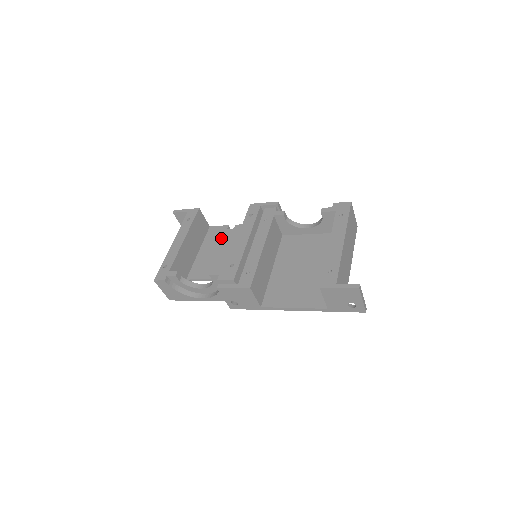
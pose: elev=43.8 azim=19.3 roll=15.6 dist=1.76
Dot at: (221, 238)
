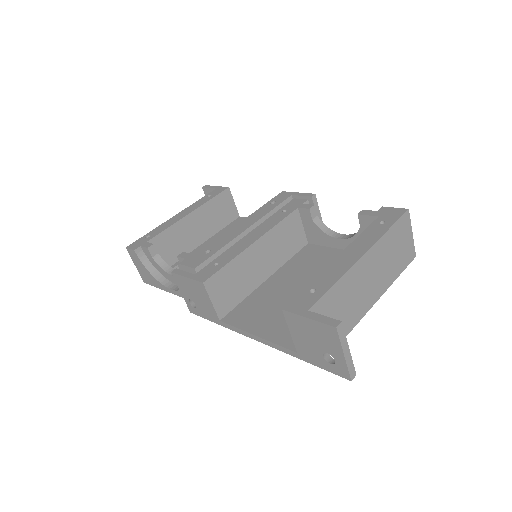
Dot at: occluded
